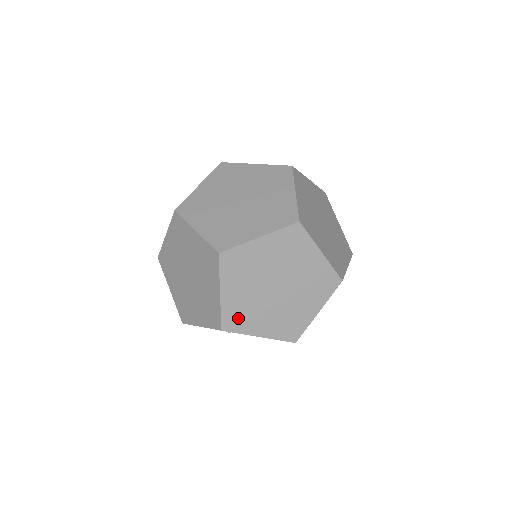
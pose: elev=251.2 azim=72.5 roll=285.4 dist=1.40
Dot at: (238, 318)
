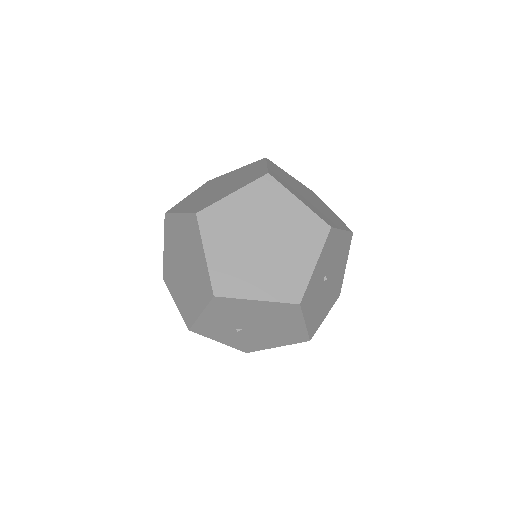
Dot at: (229, 280)
